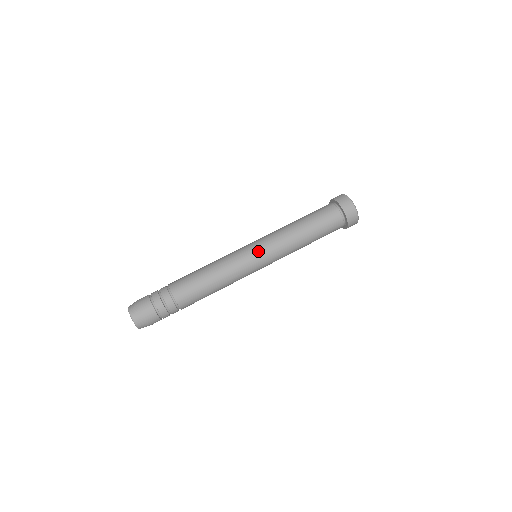
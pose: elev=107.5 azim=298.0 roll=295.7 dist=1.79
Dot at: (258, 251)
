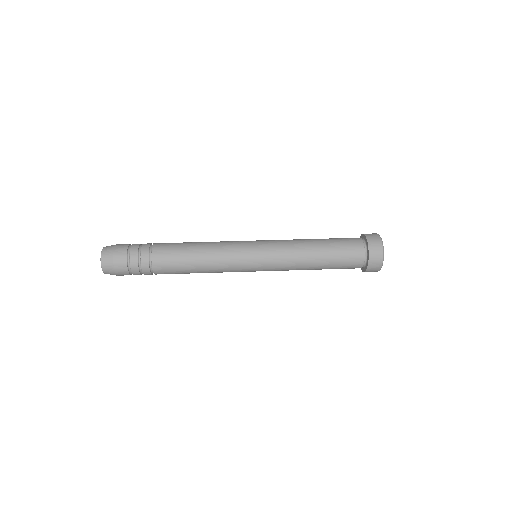
Dot at: (258, 244)
